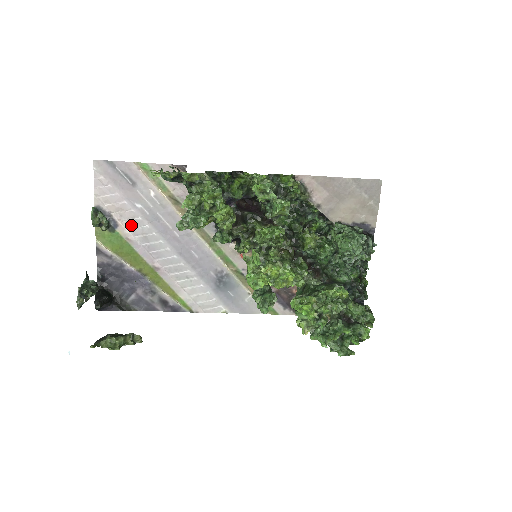
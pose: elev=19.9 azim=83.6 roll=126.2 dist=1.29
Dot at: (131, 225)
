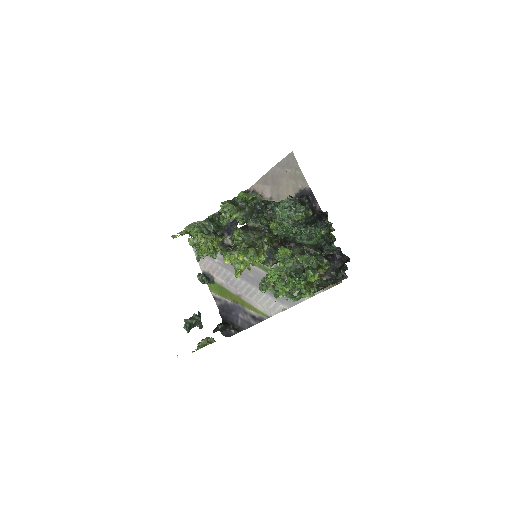
Dot at: (219, 274)
